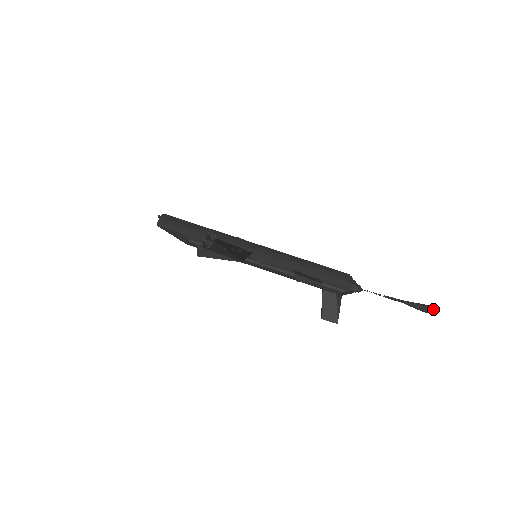
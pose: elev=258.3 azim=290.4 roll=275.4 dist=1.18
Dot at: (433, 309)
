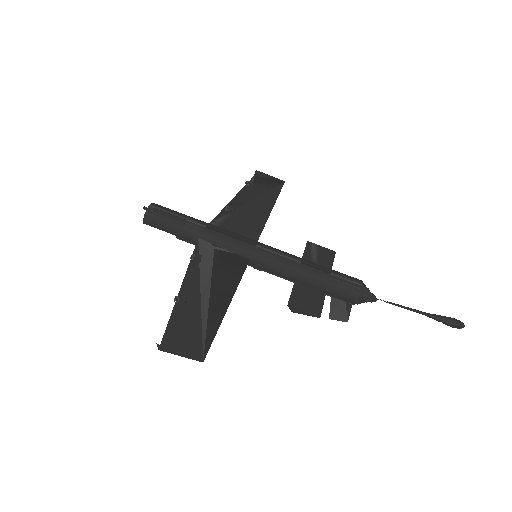
Dot at: (460, 326)
